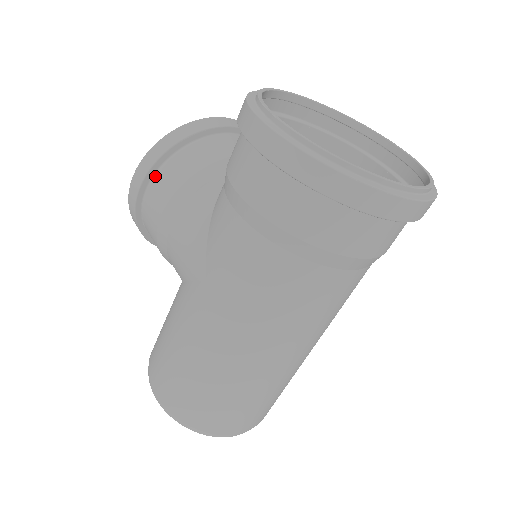
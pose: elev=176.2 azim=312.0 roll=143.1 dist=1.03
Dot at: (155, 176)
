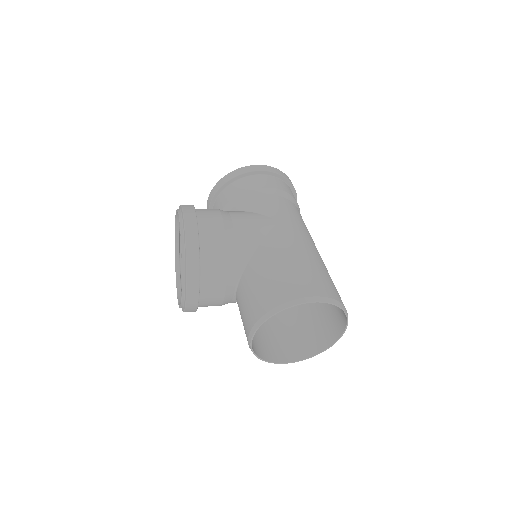
Dot at: (197, 213)
